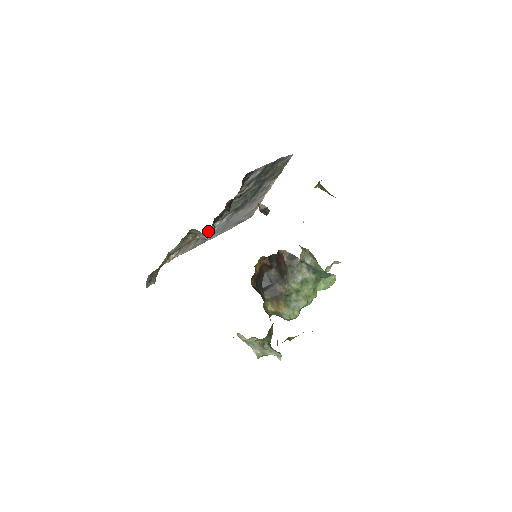
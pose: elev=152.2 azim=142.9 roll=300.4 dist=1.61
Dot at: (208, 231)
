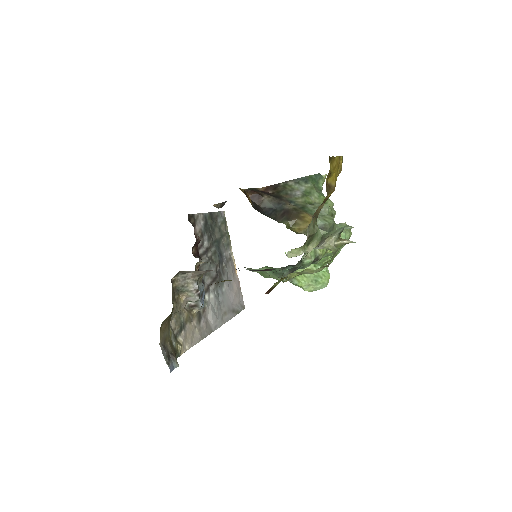
Dot at: (203, 309)
